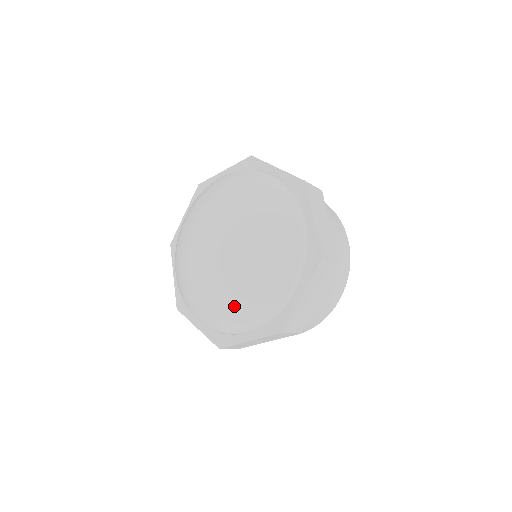
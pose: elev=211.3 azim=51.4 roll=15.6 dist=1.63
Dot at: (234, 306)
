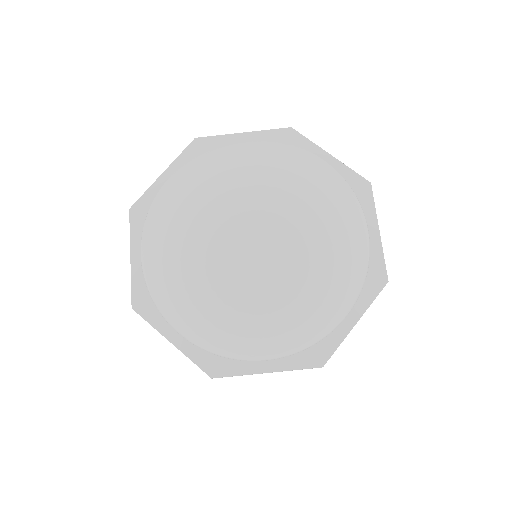
Dot at: (270, 323)
